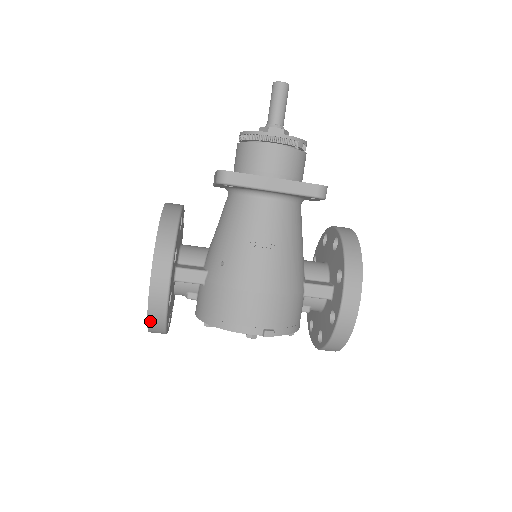
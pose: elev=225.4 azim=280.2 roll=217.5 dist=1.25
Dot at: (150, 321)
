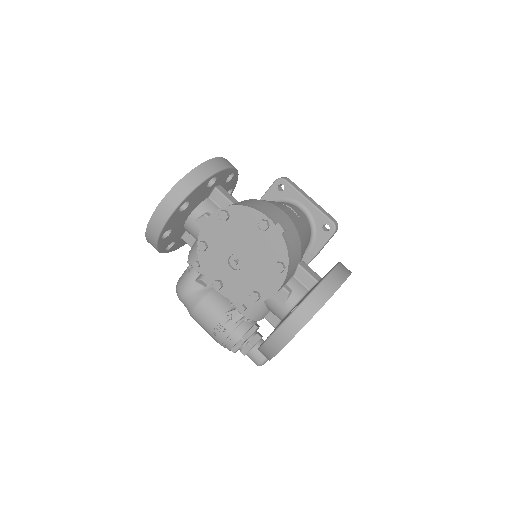
Dot at: (191, 174)
